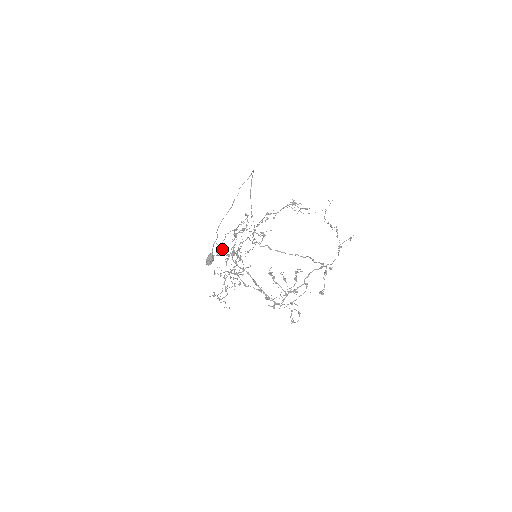
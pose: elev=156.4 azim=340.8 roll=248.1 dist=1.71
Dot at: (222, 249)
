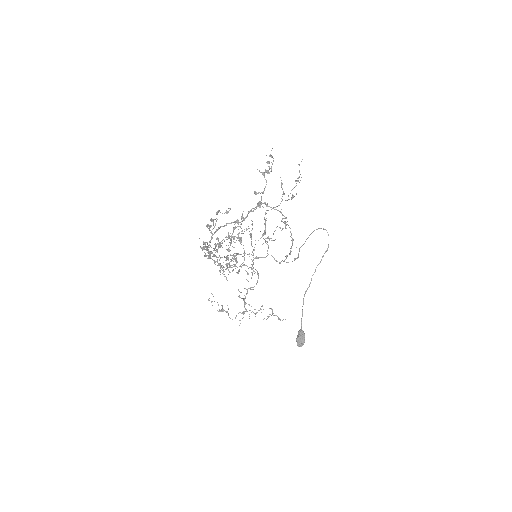
Dot at: (248, 274)
